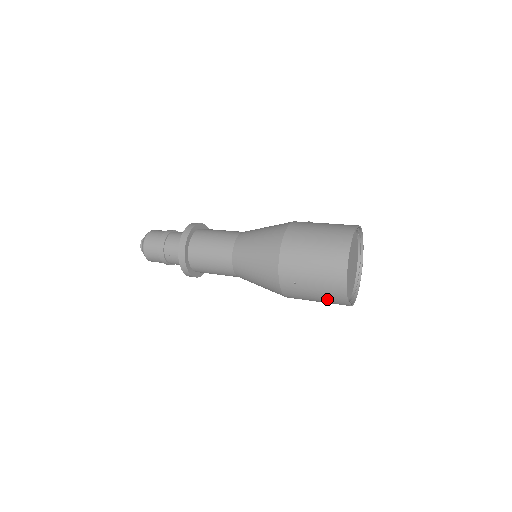
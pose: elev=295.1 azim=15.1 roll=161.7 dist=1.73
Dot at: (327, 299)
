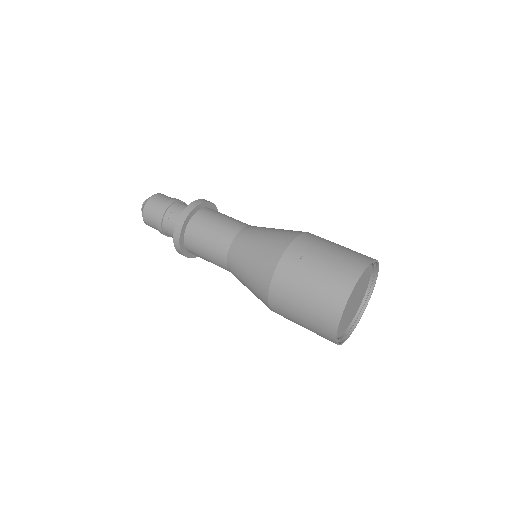
Dot at: occluded
